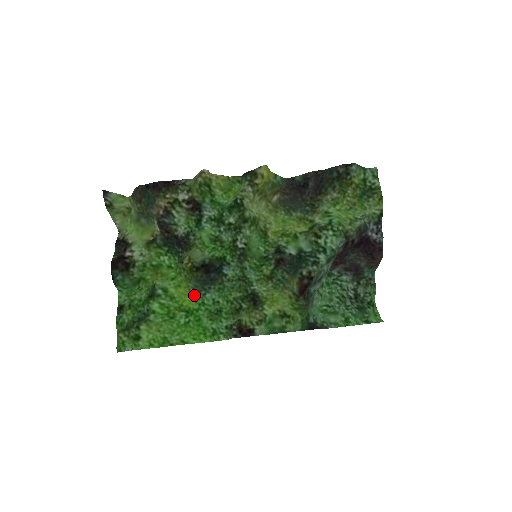
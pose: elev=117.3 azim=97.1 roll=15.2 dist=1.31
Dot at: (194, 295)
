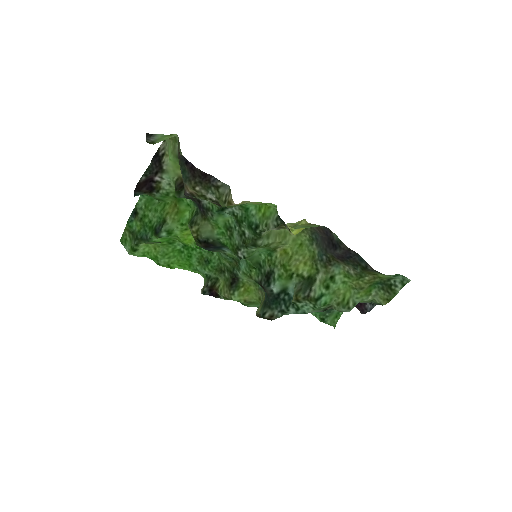
Dot at: occluded
